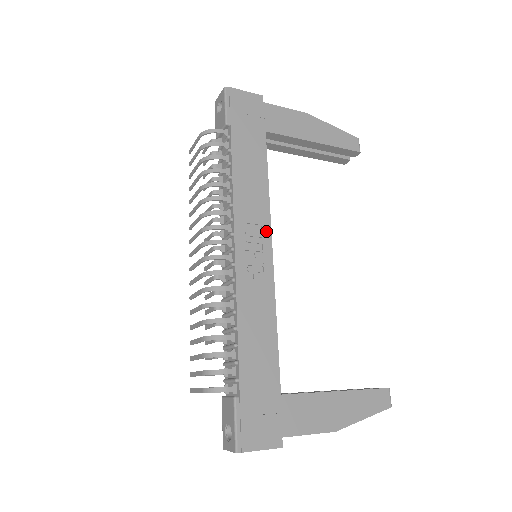
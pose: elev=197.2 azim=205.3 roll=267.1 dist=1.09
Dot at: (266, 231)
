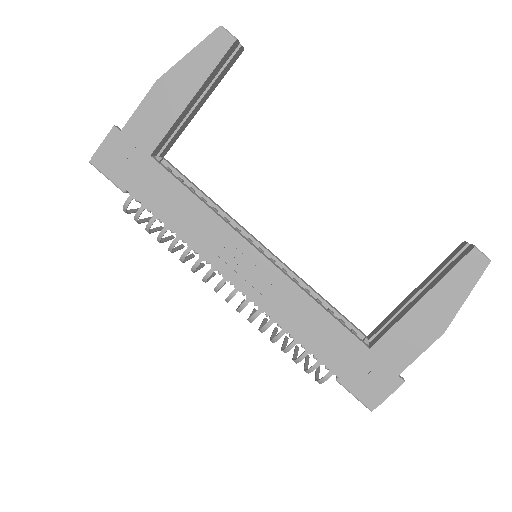
Dot at: (238, 241)
